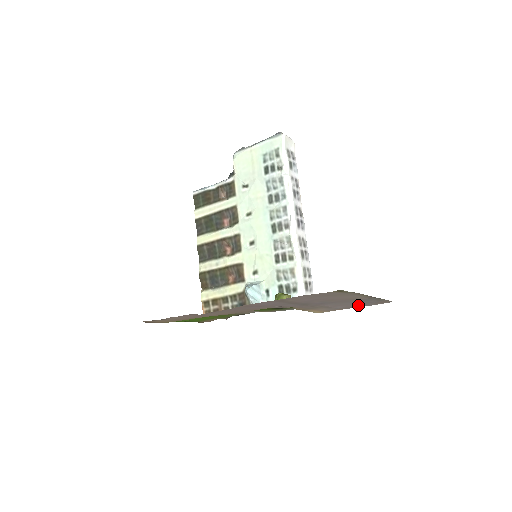
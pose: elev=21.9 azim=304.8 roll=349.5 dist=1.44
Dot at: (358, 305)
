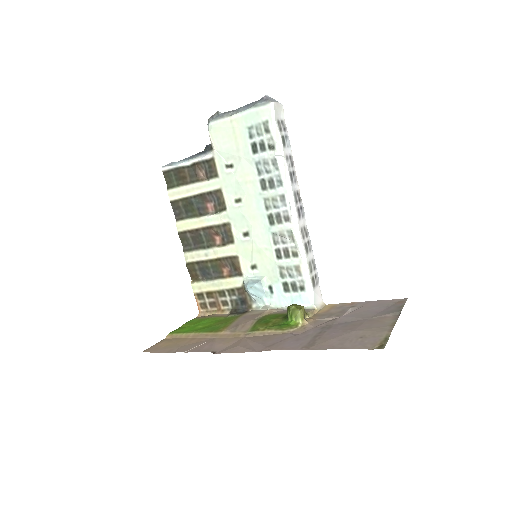
Dot at: (372, 304)
